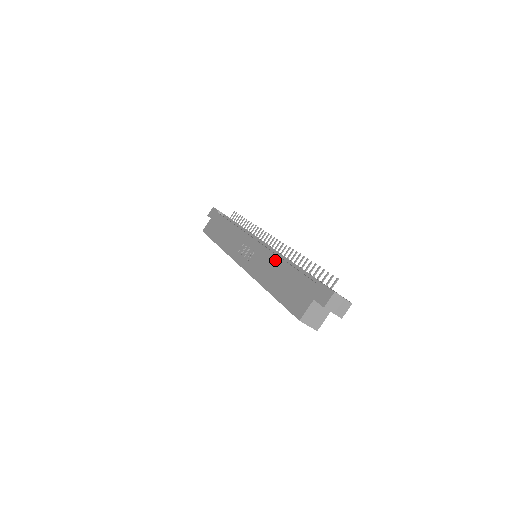
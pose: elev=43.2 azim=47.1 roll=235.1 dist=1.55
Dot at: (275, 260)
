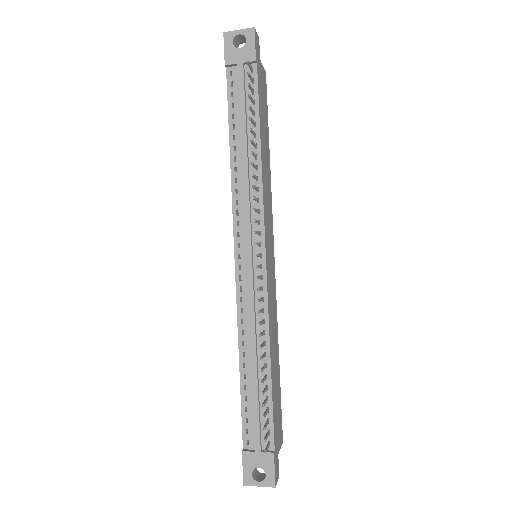
Dot at: (239, 339)
